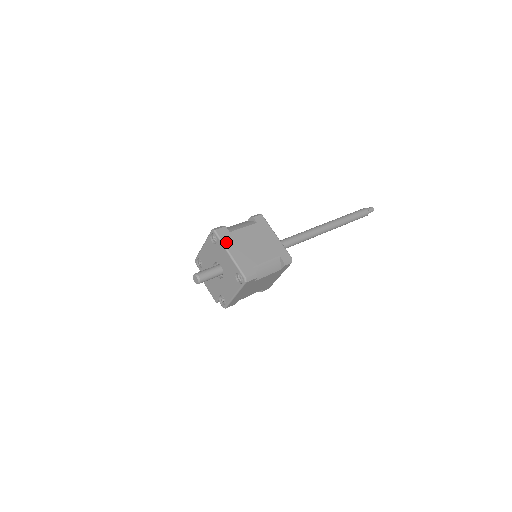
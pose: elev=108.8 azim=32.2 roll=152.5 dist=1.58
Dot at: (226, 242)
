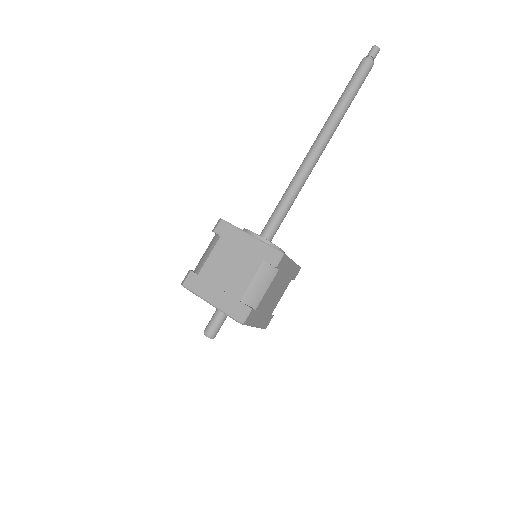
Dot at: (199, 291)
